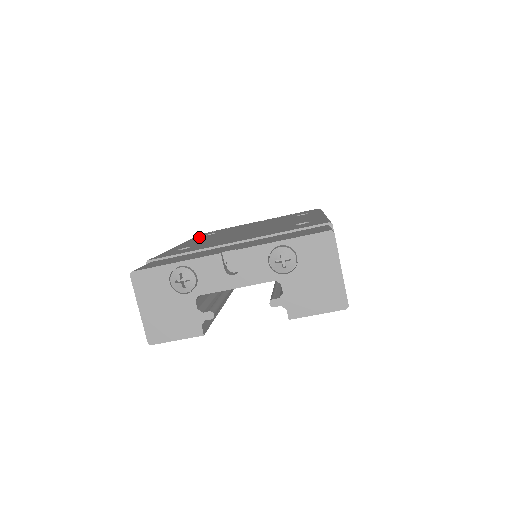
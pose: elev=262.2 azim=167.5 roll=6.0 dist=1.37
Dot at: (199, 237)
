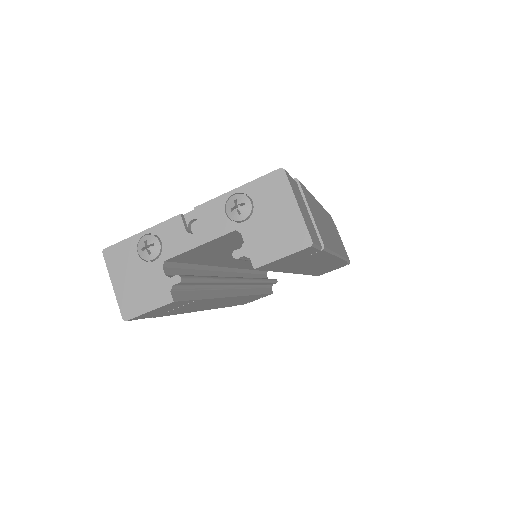
Dot at: occluded
